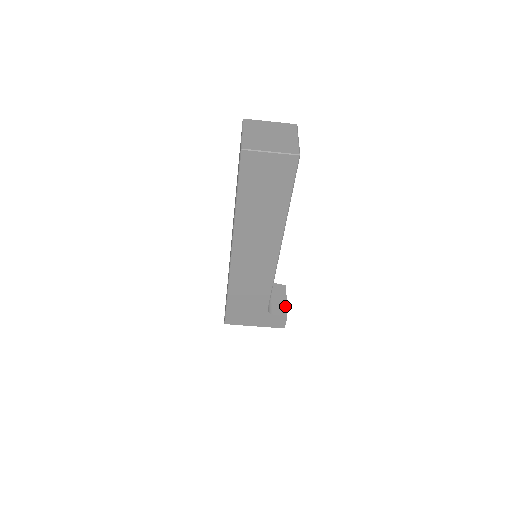
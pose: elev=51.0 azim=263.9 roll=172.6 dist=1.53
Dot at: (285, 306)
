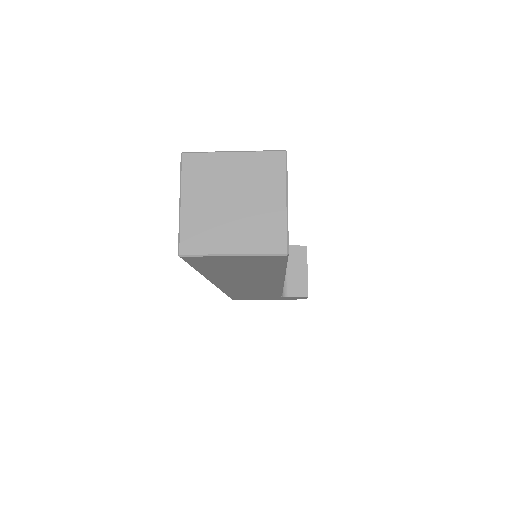
Dot at: (305, 281)
